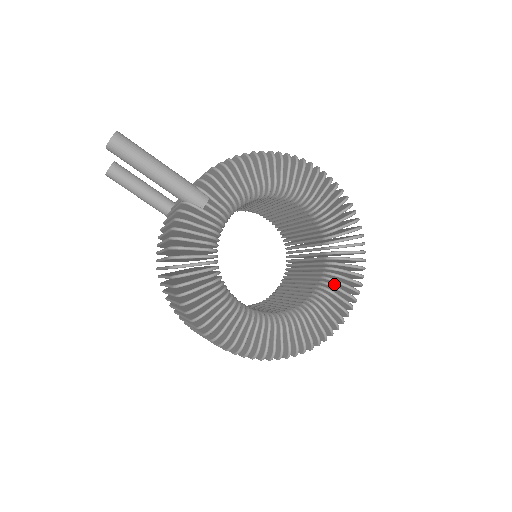
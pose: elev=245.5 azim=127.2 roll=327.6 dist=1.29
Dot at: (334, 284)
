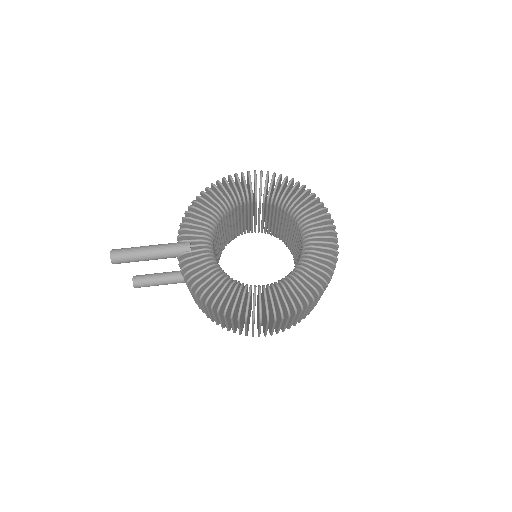
Dot at: occluded
